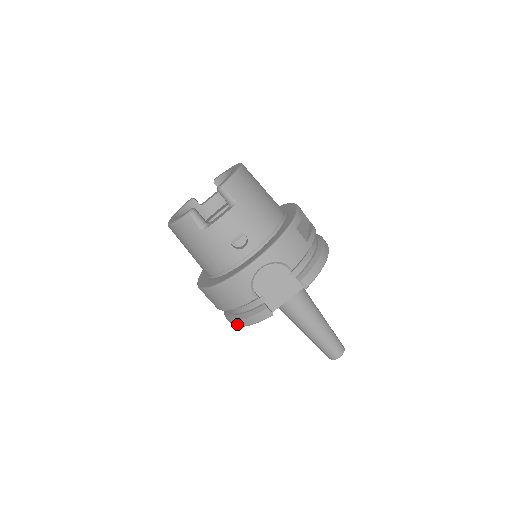
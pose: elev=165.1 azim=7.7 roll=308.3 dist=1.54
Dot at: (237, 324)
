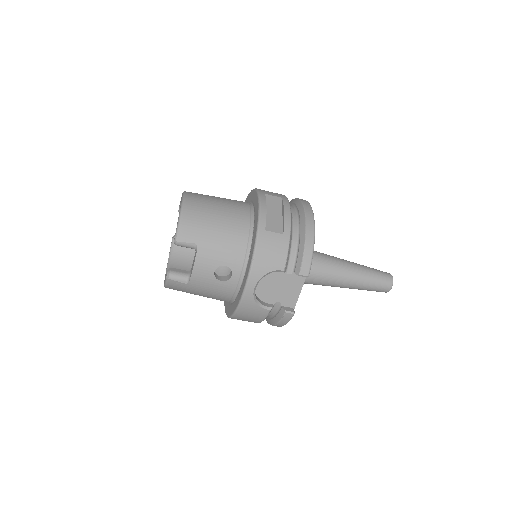
Dot at: occluded
